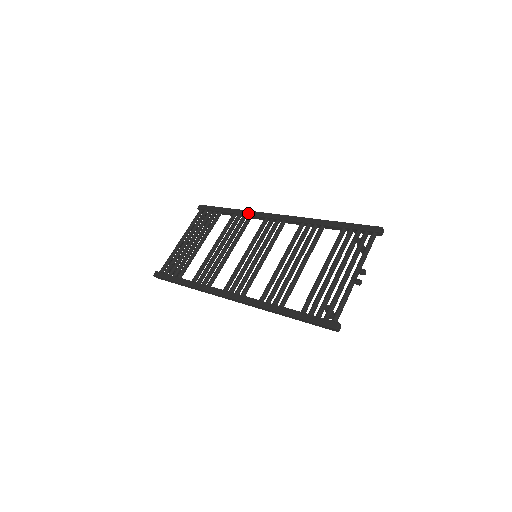
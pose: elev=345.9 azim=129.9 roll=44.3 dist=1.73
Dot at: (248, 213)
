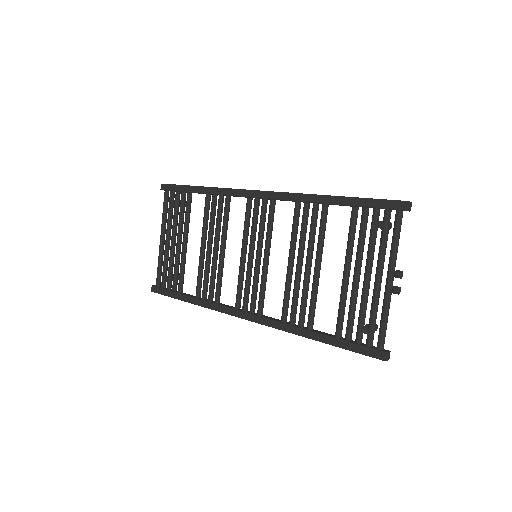
Dot at: (224, 193)
